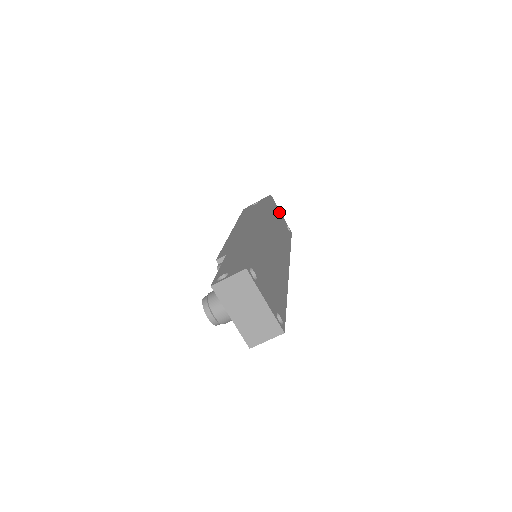
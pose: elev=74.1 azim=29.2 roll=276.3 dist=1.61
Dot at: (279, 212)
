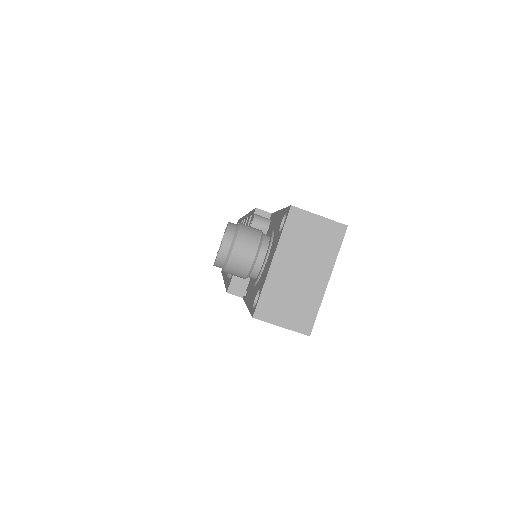
Dot at: occluded
